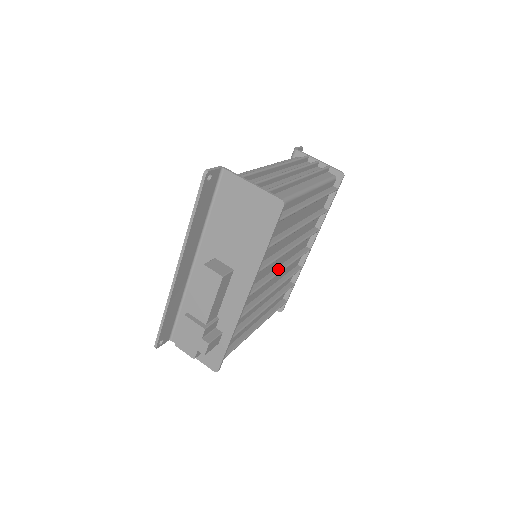
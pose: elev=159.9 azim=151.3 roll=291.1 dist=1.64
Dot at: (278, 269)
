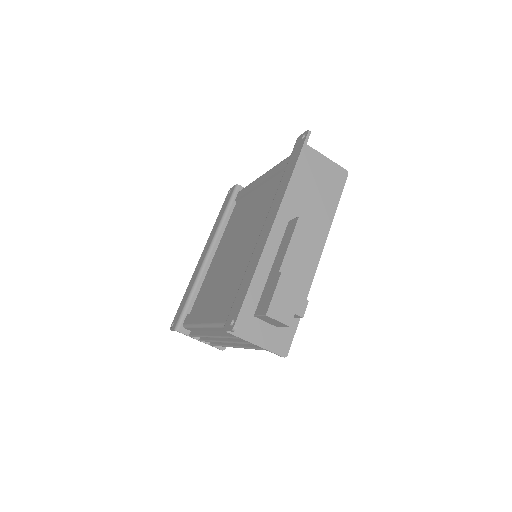
Dot at: occluded
